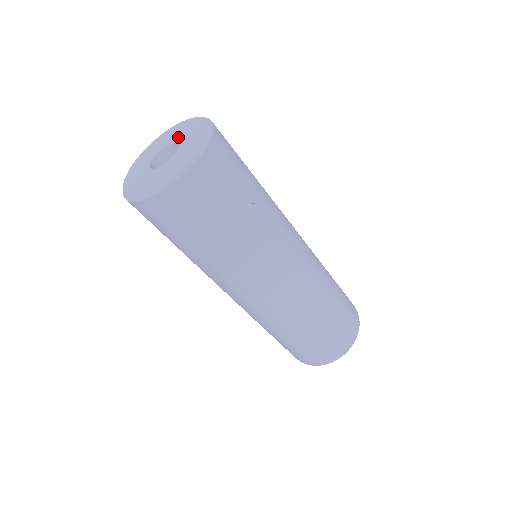
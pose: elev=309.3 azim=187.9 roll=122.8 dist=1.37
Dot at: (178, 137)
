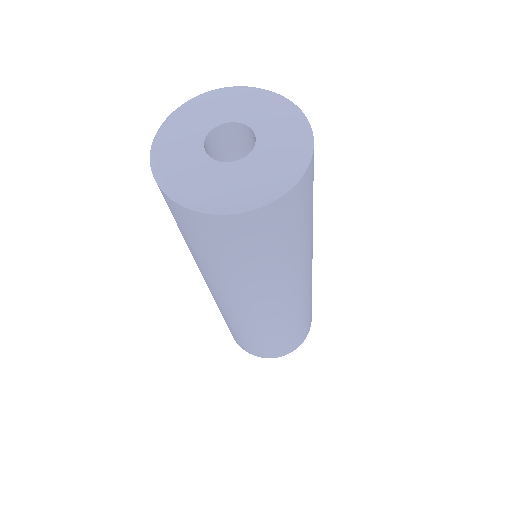
Dot at: (233, 114)
